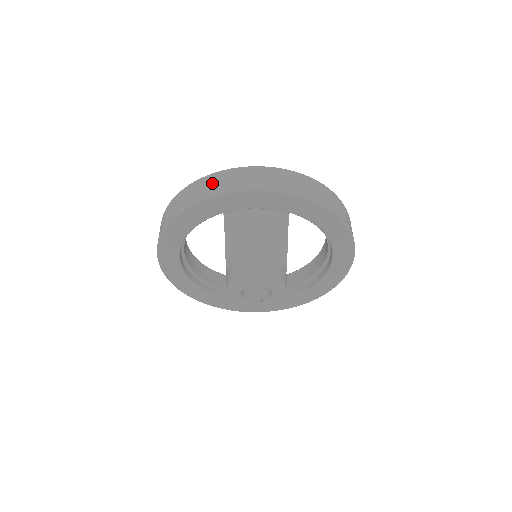
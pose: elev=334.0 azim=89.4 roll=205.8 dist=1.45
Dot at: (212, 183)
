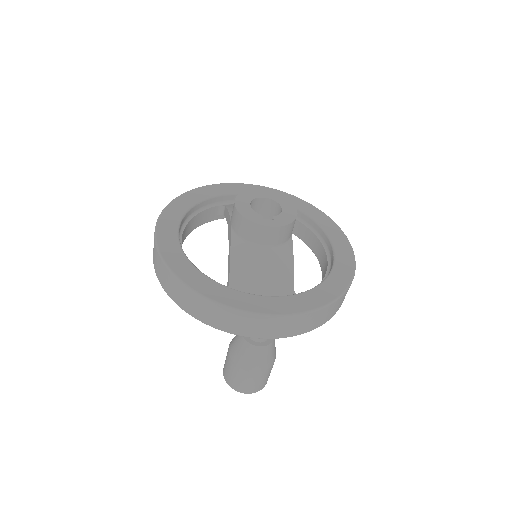
Dot at: occluded
